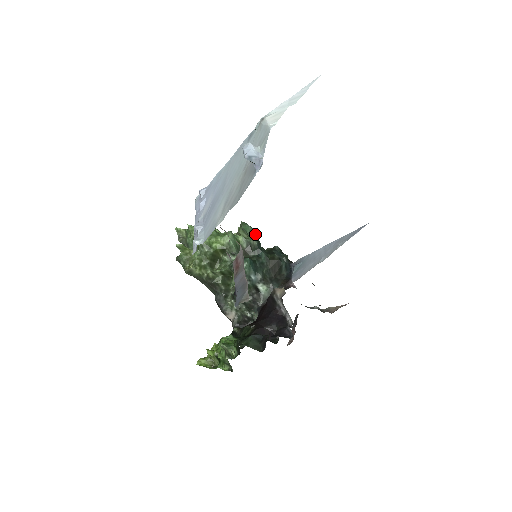
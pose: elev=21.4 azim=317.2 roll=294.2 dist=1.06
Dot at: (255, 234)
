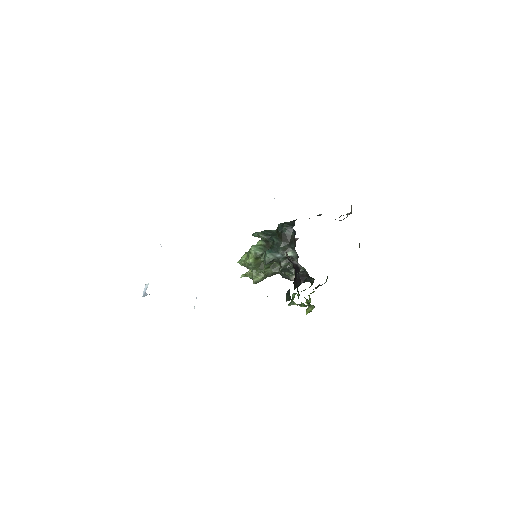
Dot at: (260, 235)
